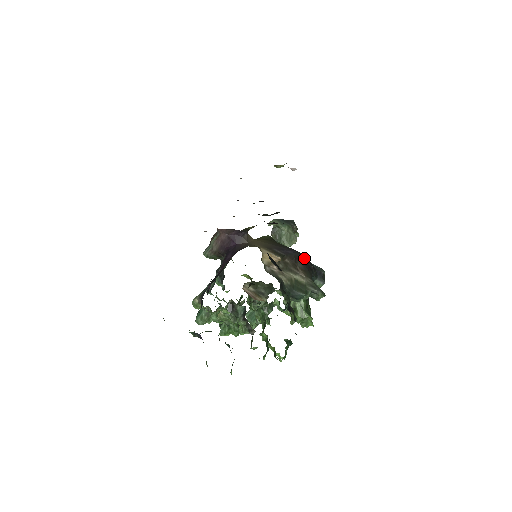
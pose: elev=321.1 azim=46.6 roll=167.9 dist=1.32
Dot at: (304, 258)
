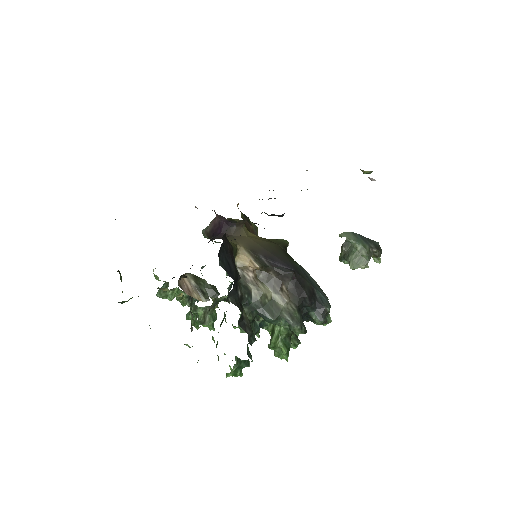
Dot at: (301, 280)
